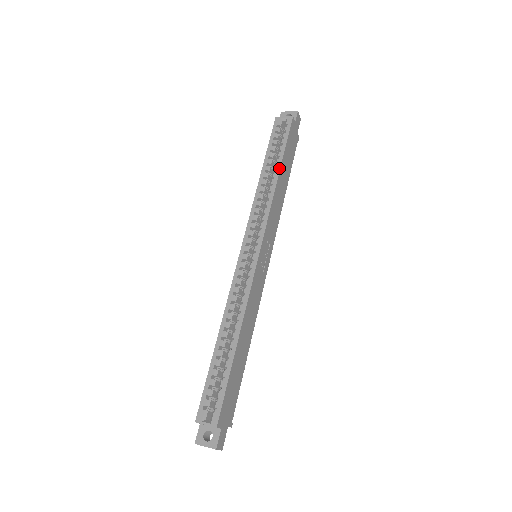
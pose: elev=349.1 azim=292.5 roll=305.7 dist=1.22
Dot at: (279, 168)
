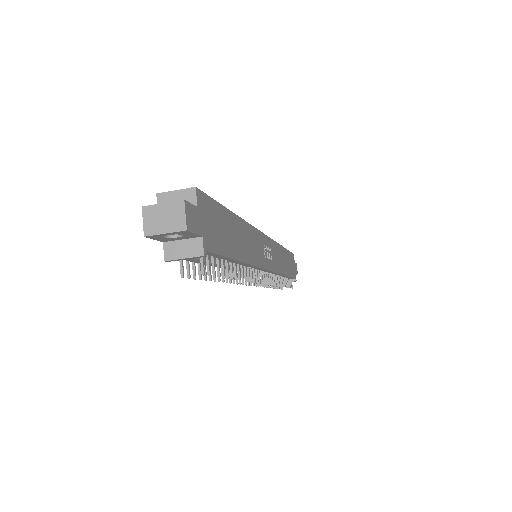
Dot at: (283, 247)
